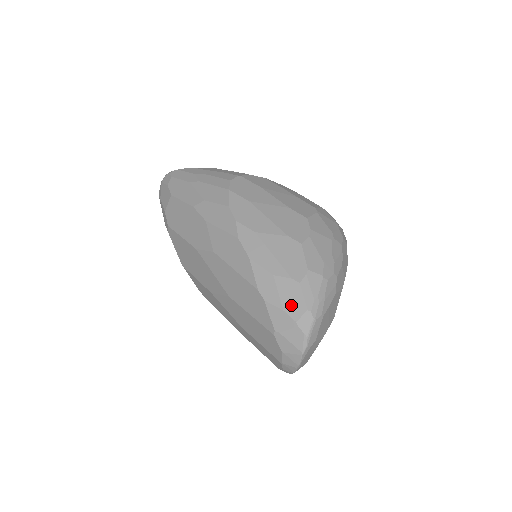
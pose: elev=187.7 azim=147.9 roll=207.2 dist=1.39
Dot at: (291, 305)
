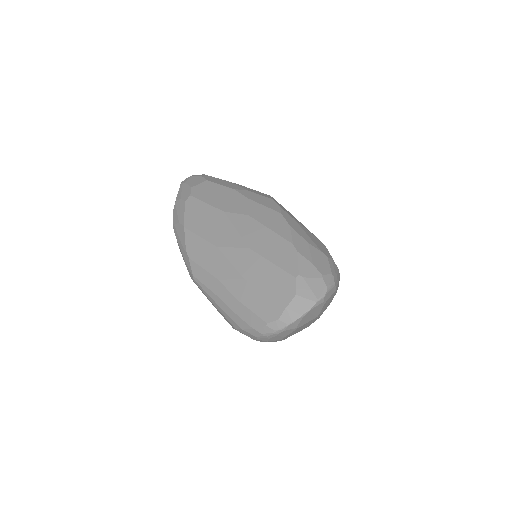
Dot at: (320, 264)
